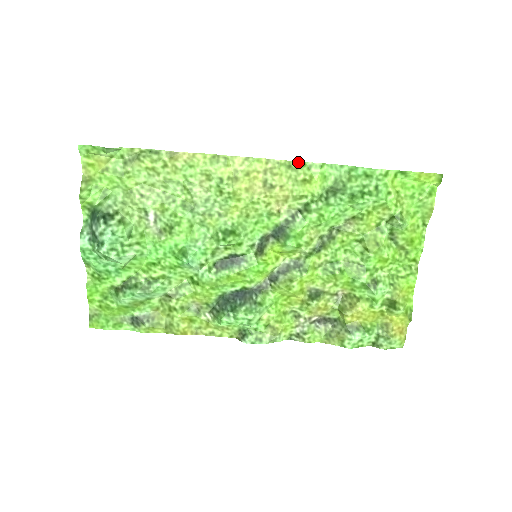
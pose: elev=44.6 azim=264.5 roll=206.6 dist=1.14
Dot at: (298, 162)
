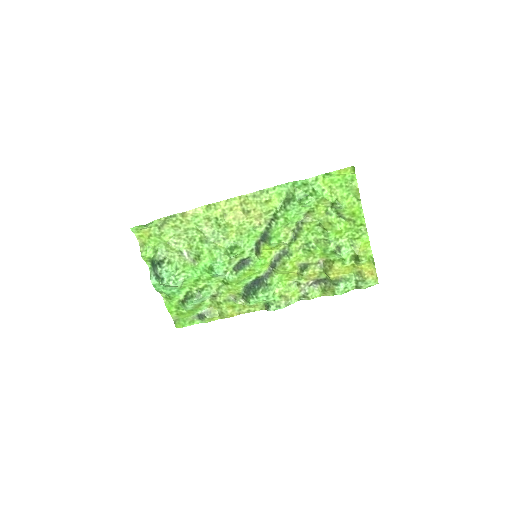
Dot at: (259, 191)
